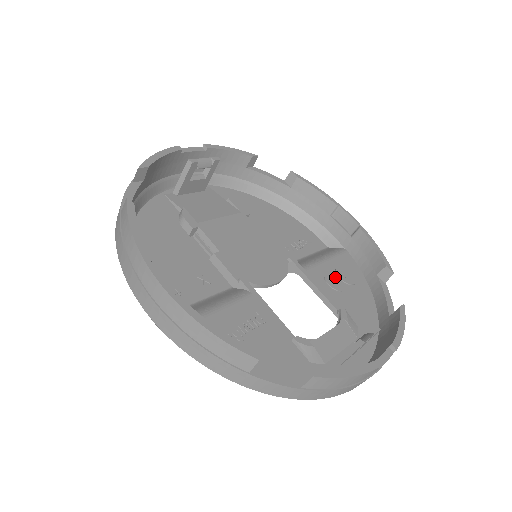
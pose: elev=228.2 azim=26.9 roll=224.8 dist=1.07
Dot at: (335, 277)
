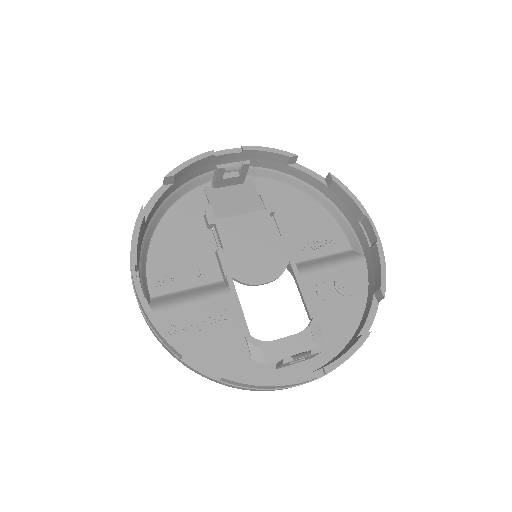
Dot at: (330, 286)
